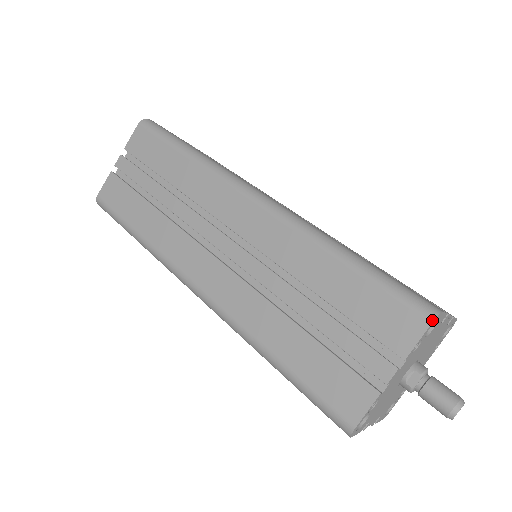
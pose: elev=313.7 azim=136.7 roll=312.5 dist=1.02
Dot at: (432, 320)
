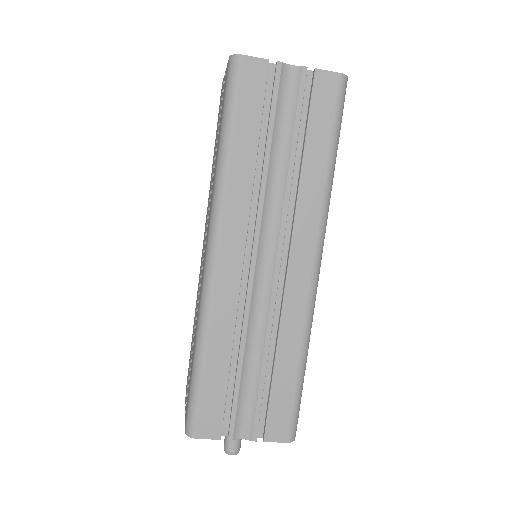
Dot at: (185, 433)
